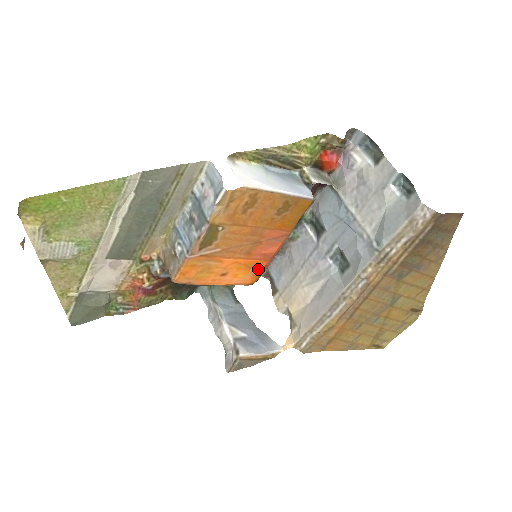
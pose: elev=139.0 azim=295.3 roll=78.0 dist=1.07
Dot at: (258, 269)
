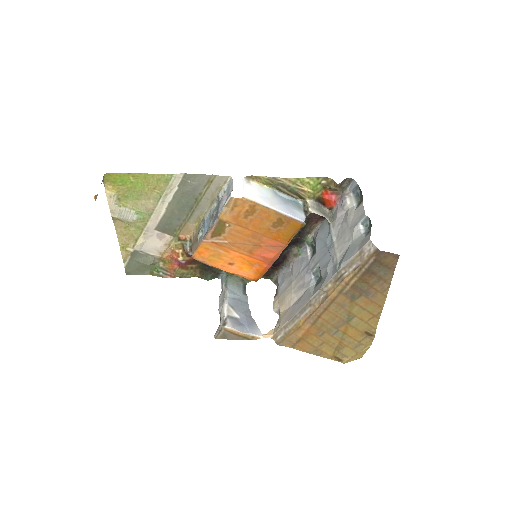
Dot at: (259, 269)
